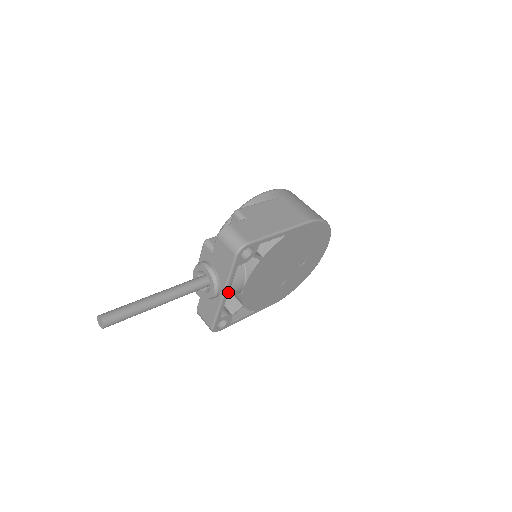
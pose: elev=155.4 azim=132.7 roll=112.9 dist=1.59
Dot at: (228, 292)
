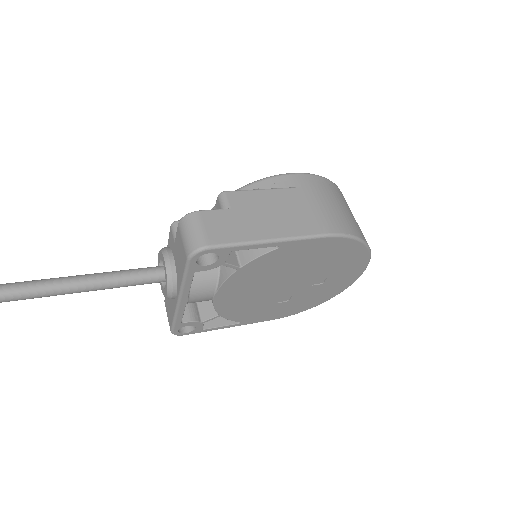
Dot at: (186, 298)
